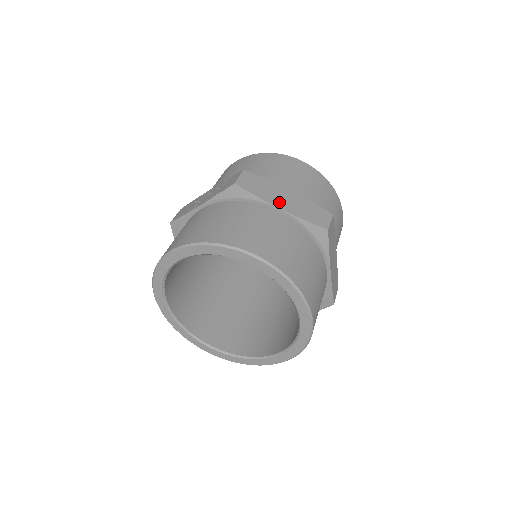
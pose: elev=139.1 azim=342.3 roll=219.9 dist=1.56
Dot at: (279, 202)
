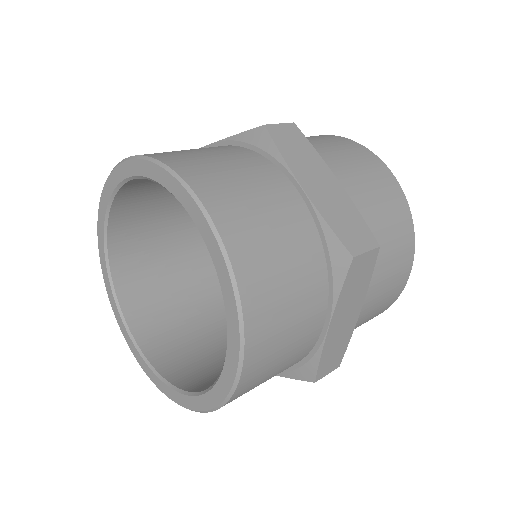
Dot at: occluded
